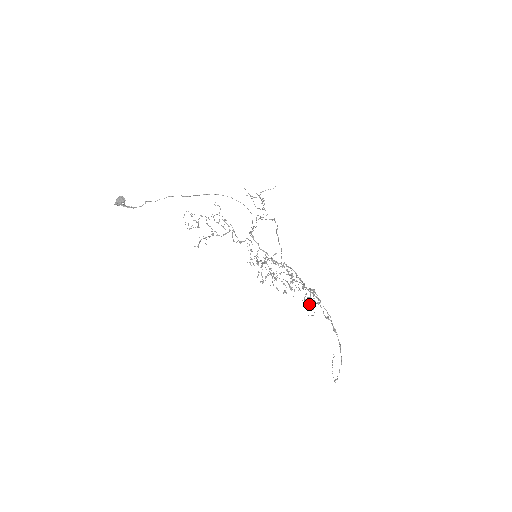
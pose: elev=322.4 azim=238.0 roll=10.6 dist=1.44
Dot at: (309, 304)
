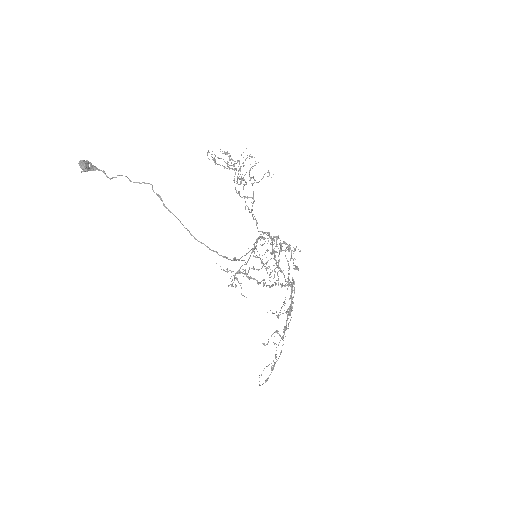
Dot at: (290, 315)
